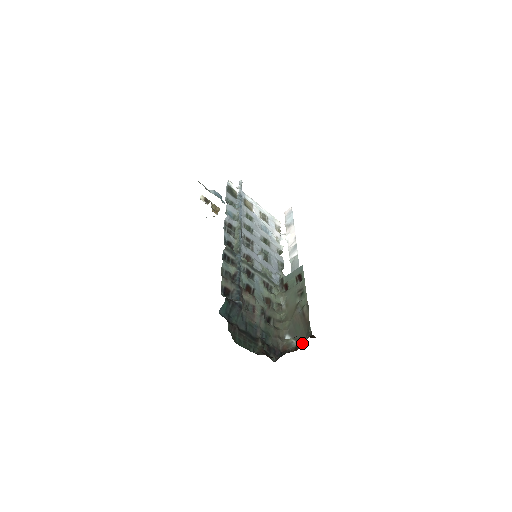
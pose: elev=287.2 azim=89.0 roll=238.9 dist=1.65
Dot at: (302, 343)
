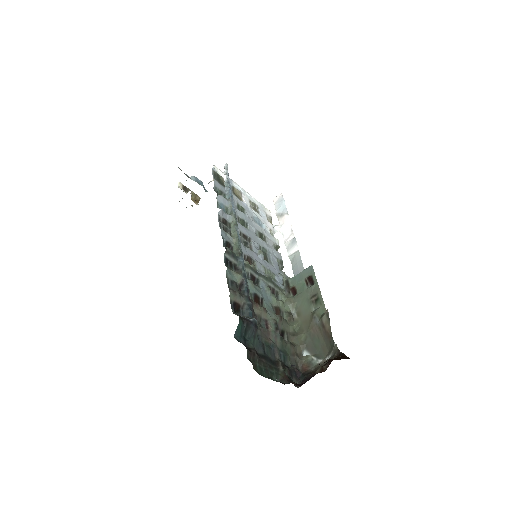
Dot at: occluded
